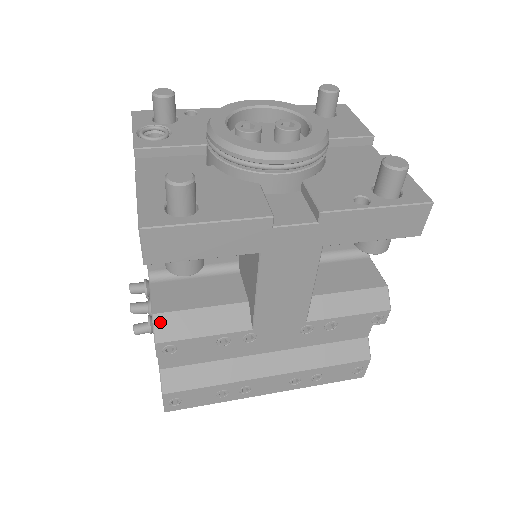
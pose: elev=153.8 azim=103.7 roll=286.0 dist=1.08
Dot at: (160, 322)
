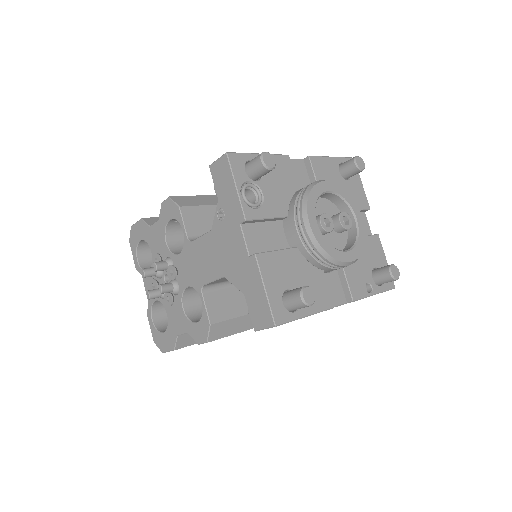
Dot at: (214, 329)
